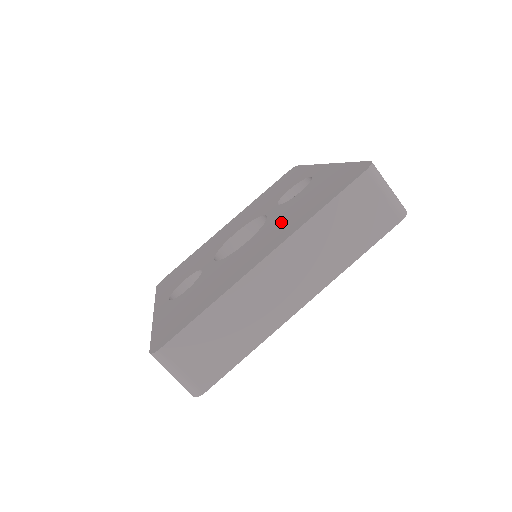
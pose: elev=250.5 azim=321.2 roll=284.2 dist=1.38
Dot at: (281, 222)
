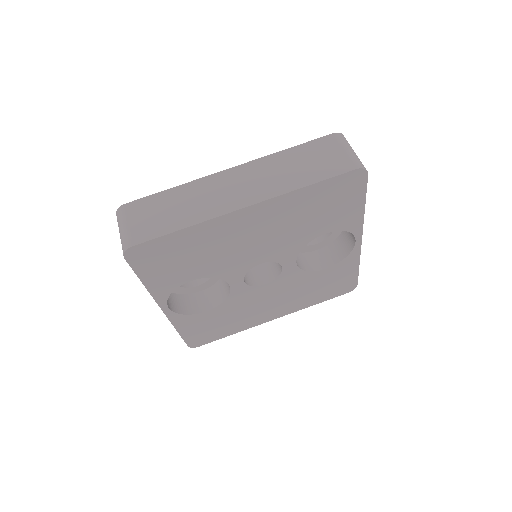
Dot at: occluded
